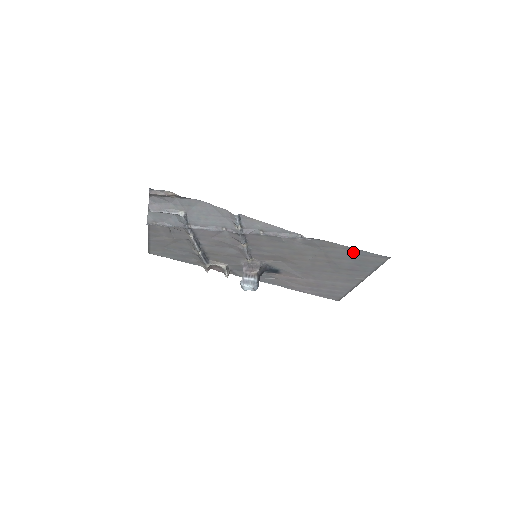
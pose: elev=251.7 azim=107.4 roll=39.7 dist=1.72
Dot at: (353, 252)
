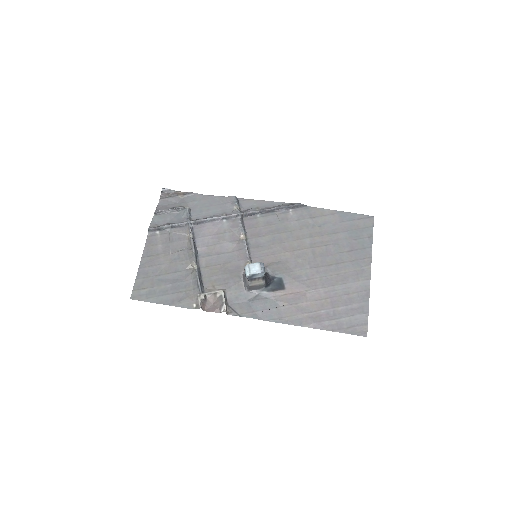
Dot at: (341, 218)
